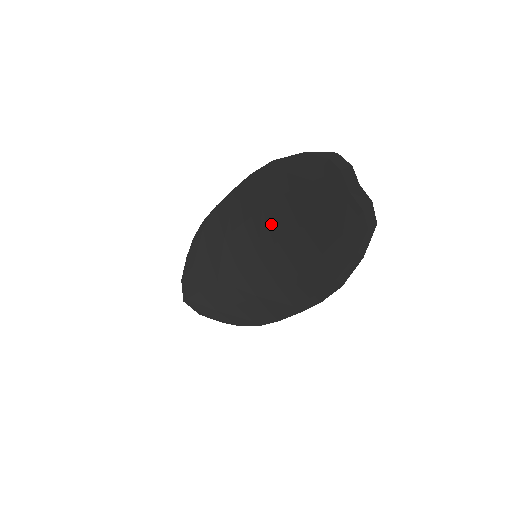
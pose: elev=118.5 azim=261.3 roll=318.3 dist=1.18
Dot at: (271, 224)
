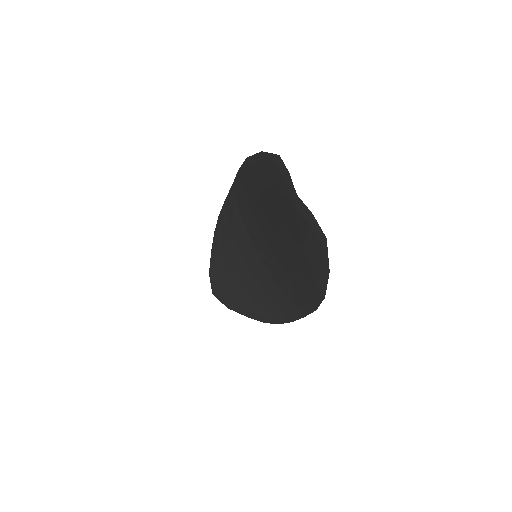
Dot at: (259, 225)
